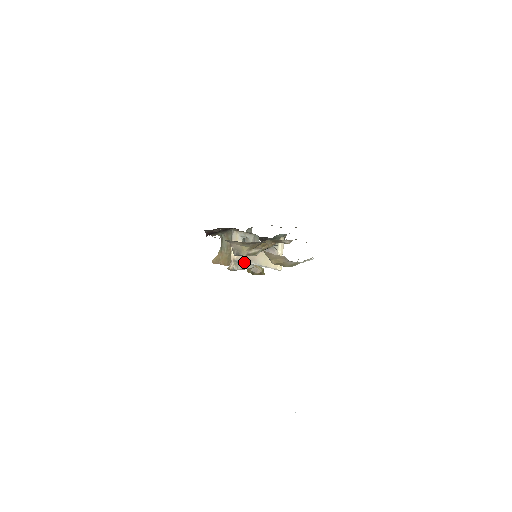
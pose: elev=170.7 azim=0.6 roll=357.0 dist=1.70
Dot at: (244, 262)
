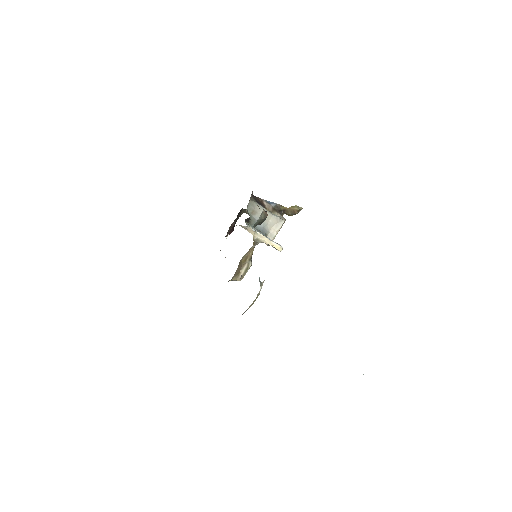
Dot at: occluded
